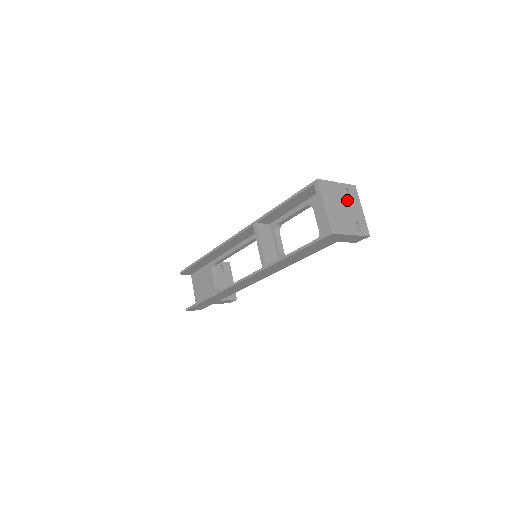
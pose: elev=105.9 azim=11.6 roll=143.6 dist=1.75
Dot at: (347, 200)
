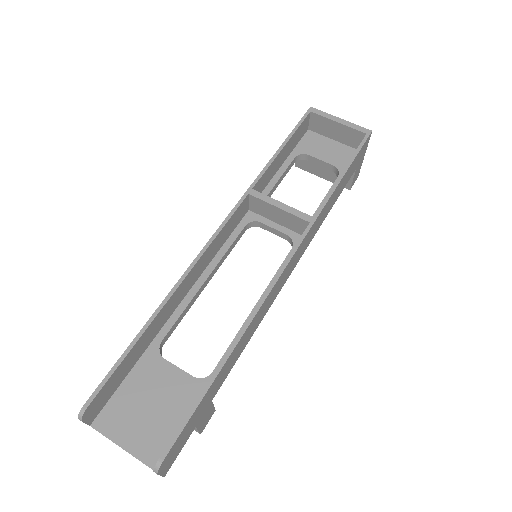
Dot at: occluded
